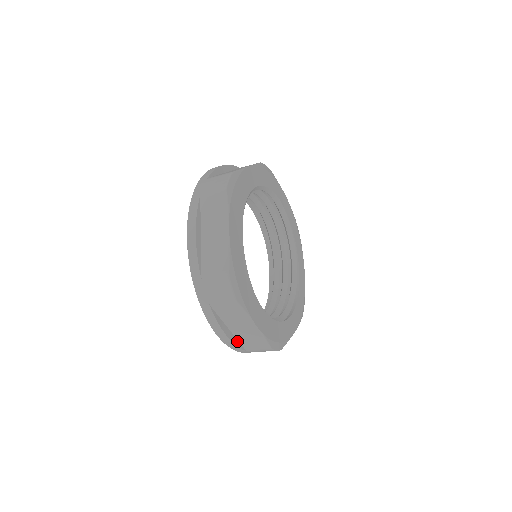
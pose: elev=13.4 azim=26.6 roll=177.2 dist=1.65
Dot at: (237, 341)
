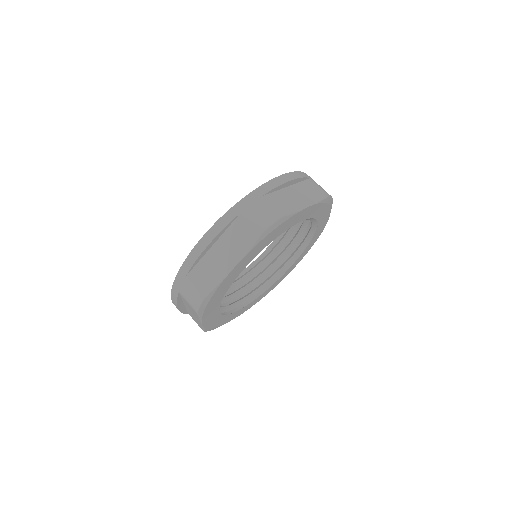
Dot at: (185, 310)
